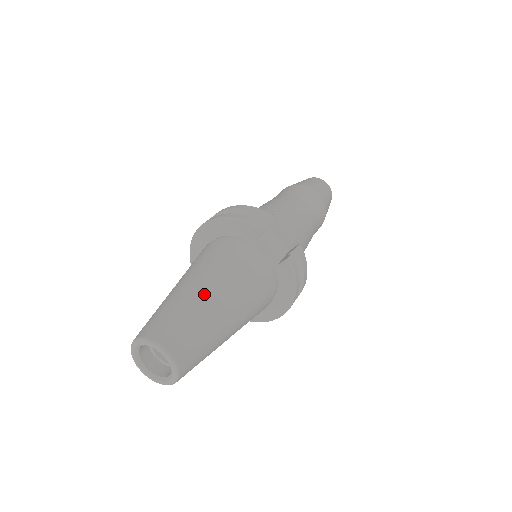
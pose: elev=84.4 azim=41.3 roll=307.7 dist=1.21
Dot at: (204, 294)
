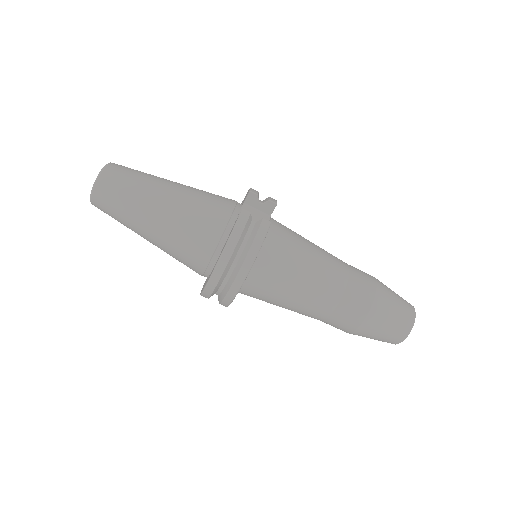
Dot at: (167, 180)
